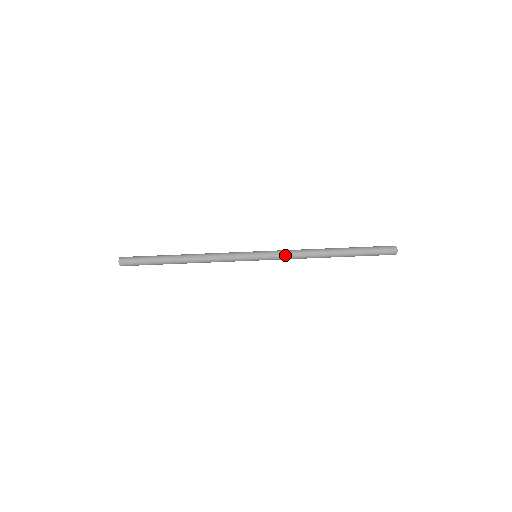
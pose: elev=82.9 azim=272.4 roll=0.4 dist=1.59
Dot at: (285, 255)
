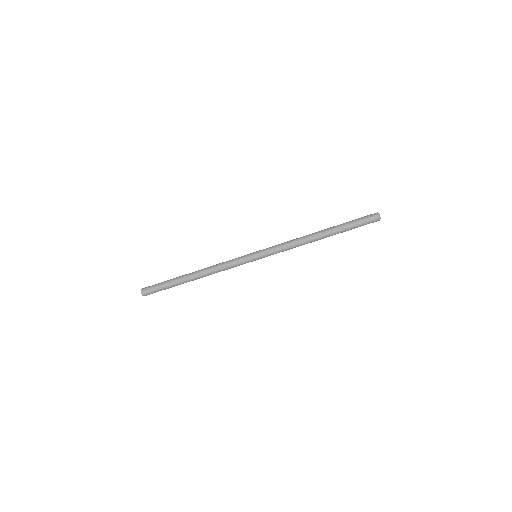
Dot at: (280, 248)
